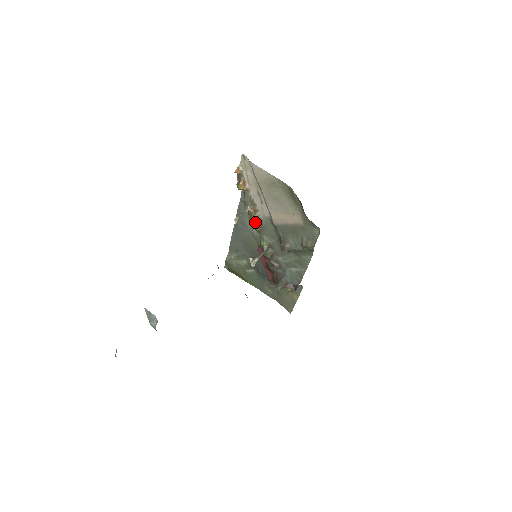
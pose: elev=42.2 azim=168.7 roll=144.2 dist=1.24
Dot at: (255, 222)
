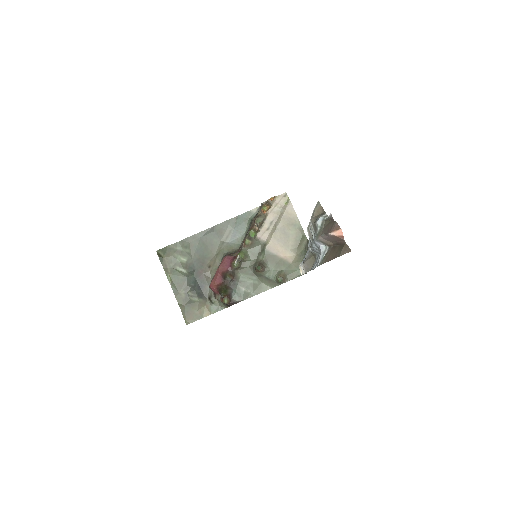
Dot at: (251, 237)
